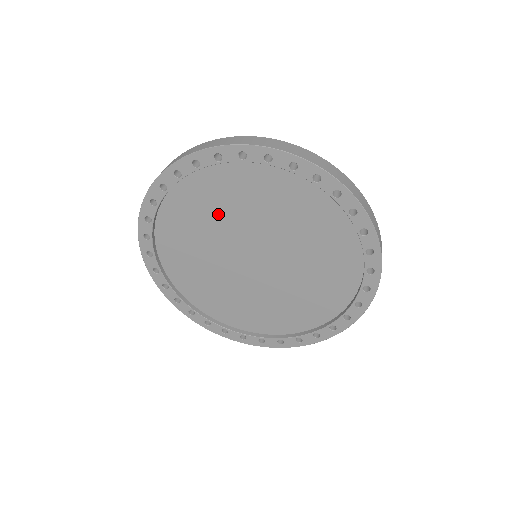
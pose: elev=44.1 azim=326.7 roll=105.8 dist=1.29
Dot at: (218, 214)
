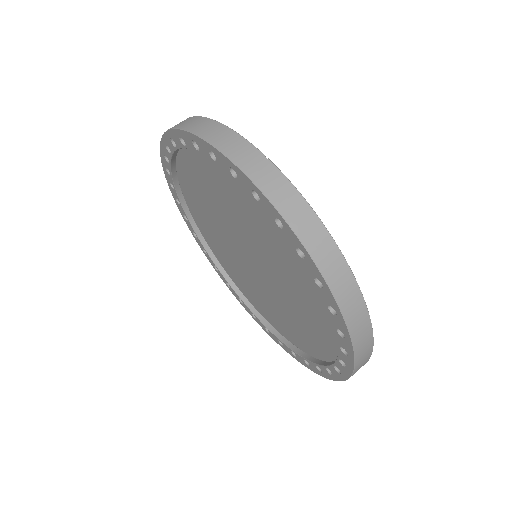
Dot at: (209, 203)
